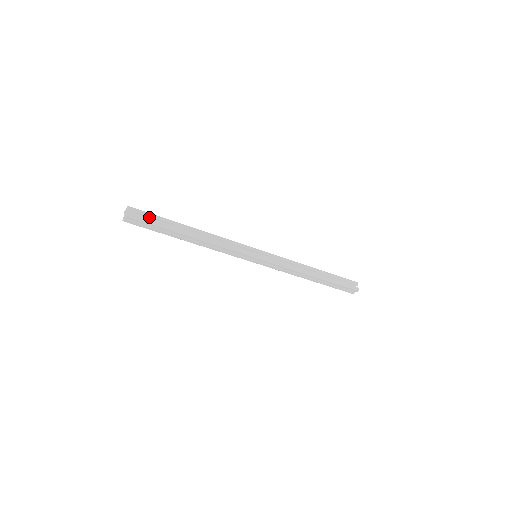
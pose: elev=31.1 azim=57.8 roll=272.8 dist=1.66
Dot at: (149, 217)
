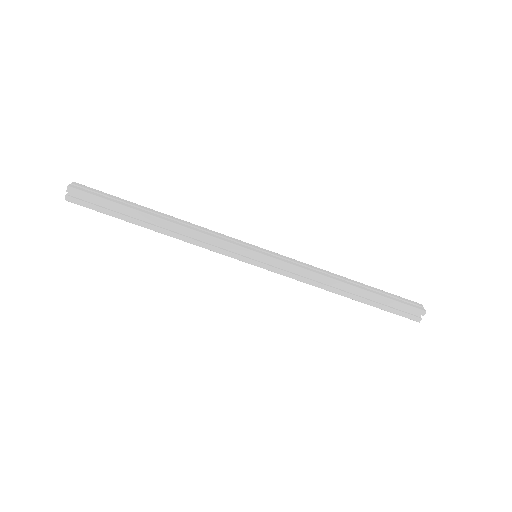
Dot at: (100, 195)
